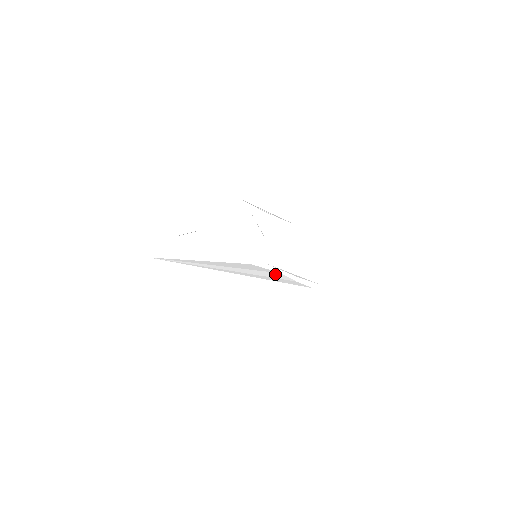
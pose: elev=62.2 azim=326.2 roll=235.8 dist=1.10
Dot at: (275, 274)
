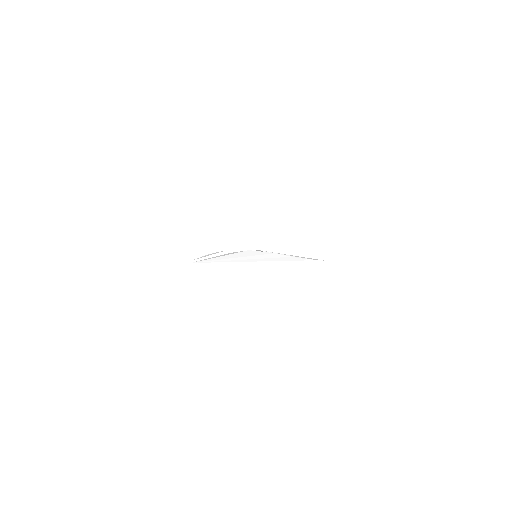
Dot at: (272, 255)
